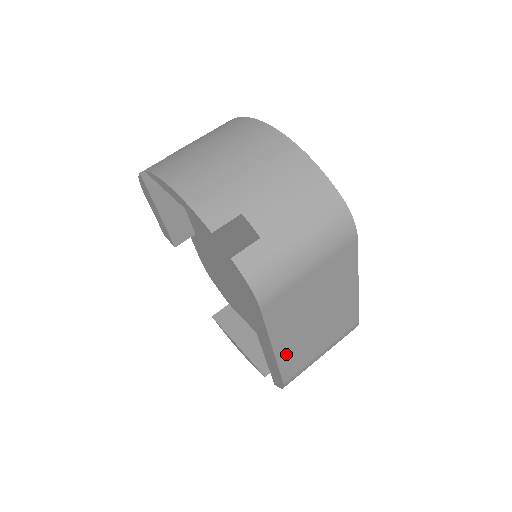
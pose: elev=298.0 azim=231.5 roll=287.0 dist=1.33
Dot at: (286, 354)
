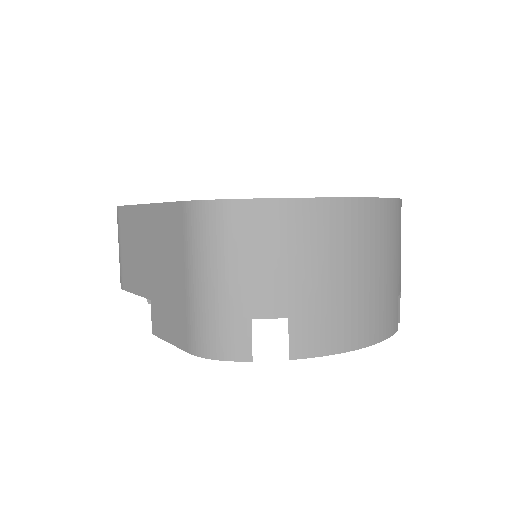
Dot at: occluded
